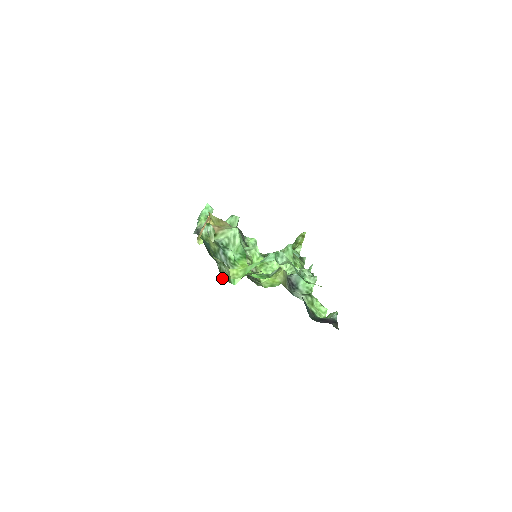
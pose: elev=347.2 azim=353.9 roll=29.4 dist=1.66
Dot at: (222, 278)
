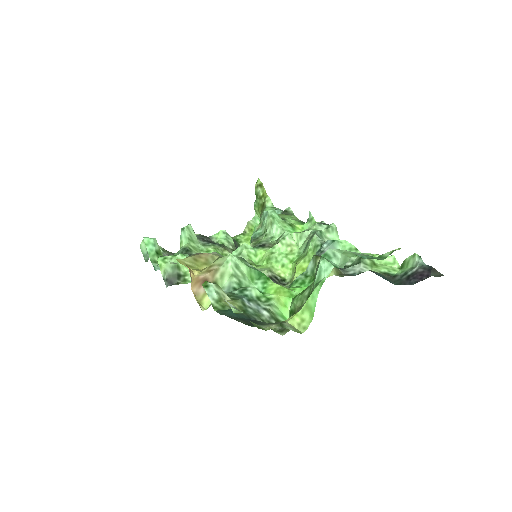
Dot at: (275, 331)
